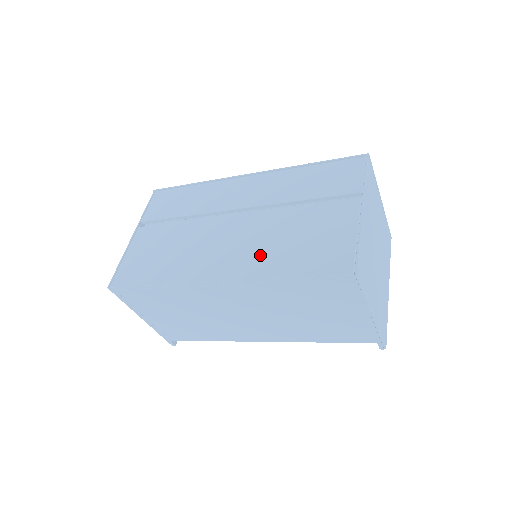
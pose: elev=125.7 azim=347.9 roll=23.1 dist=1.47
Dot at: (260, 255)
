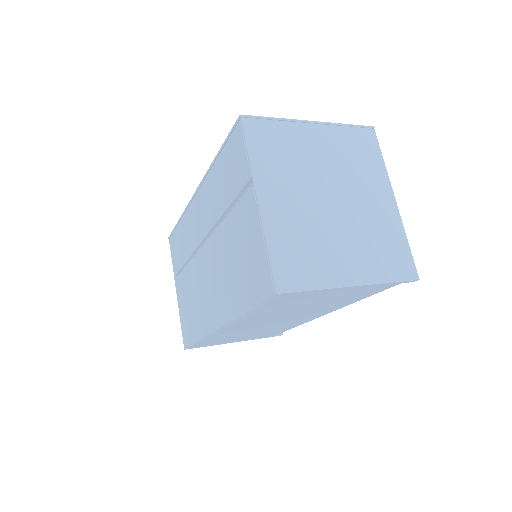
Dot at: (227, 291)
